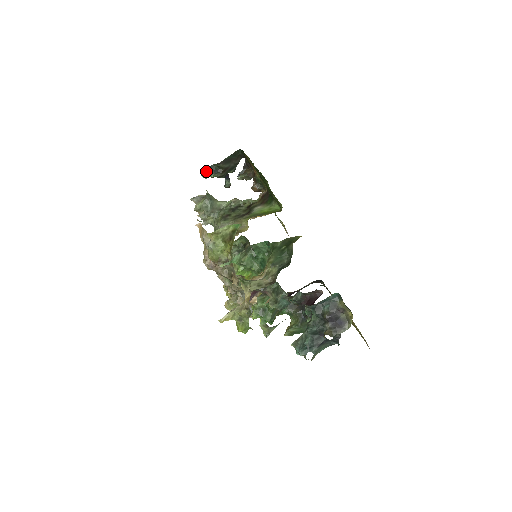
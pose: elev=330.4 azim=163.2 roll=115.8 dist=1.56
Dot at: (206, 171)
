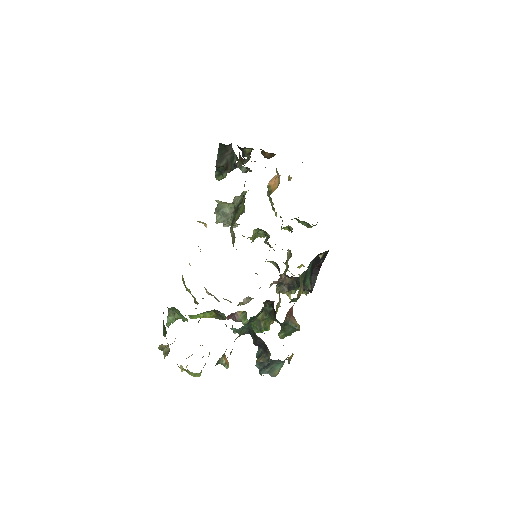
Dot at: (217, 175)
